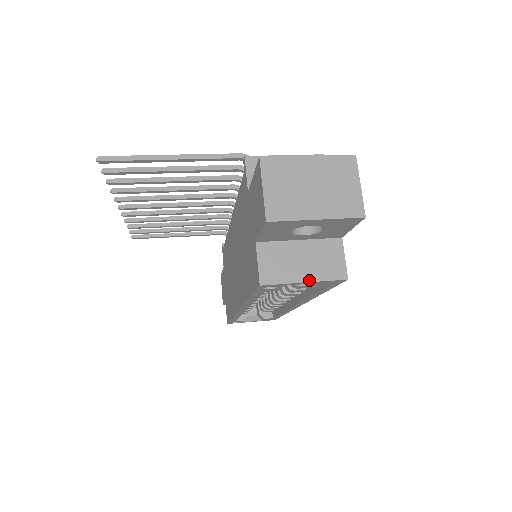
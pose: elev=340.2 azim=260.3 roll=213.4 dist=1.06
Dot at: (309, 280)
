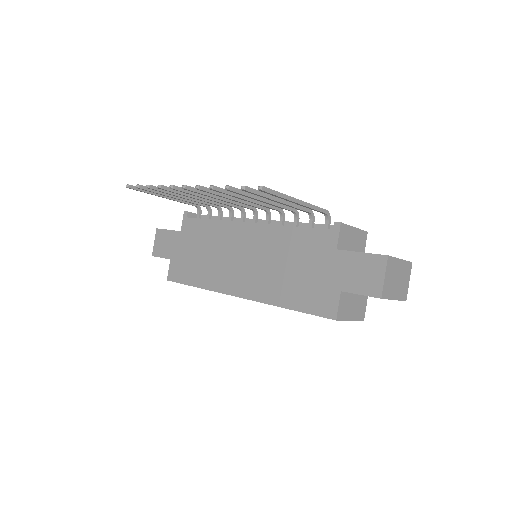
Dot at: (353, 319)
